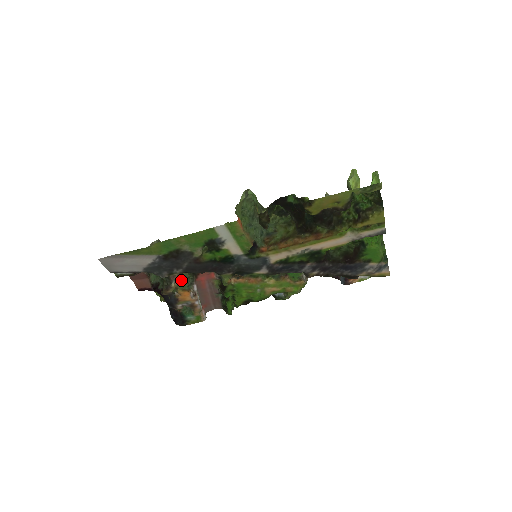
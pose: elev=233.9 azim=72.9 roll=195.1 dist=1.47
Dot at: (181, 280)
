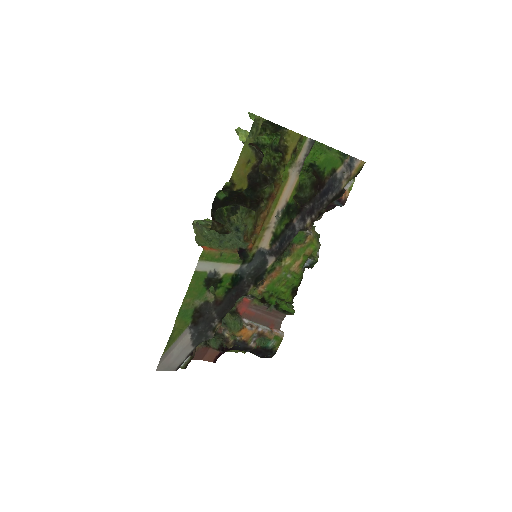
Dot at: (232, 326)
